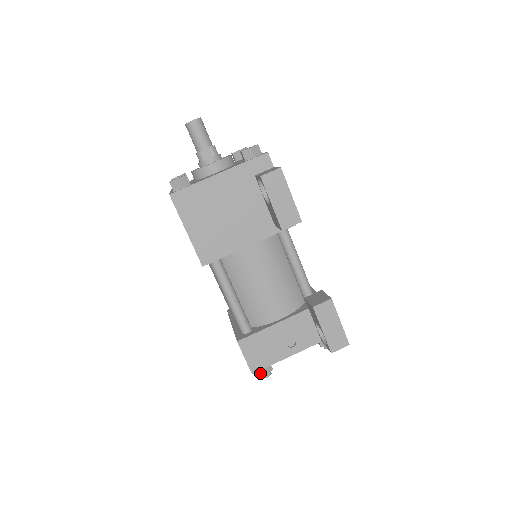
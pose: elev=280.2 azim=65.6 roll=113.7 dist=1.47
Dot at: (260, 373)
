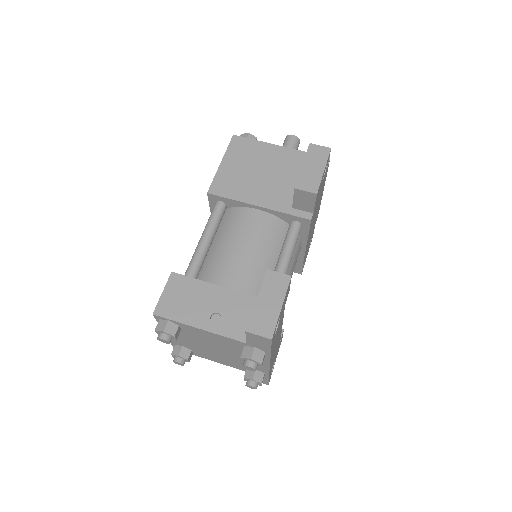
Dot at: (160, 326)
